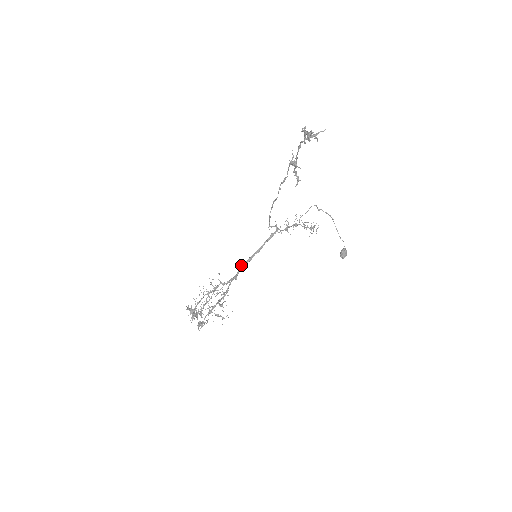
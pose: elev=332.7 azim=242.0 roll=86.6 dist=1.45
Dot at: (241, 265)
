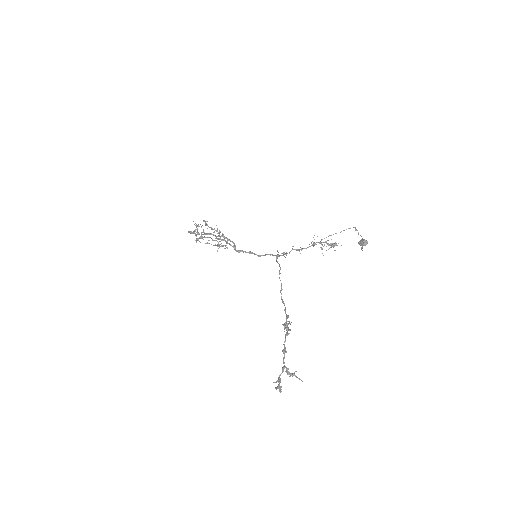
Dot at: (241, 251)
